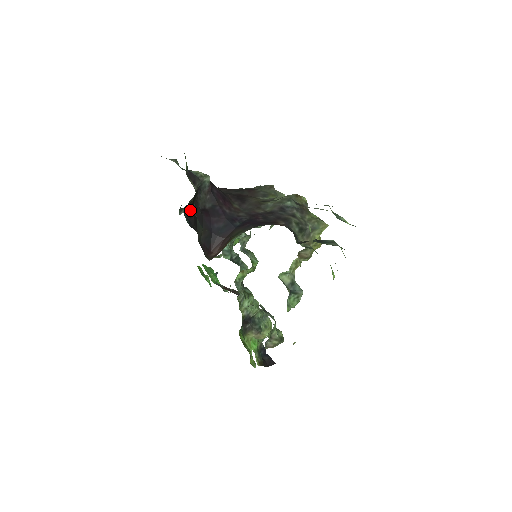
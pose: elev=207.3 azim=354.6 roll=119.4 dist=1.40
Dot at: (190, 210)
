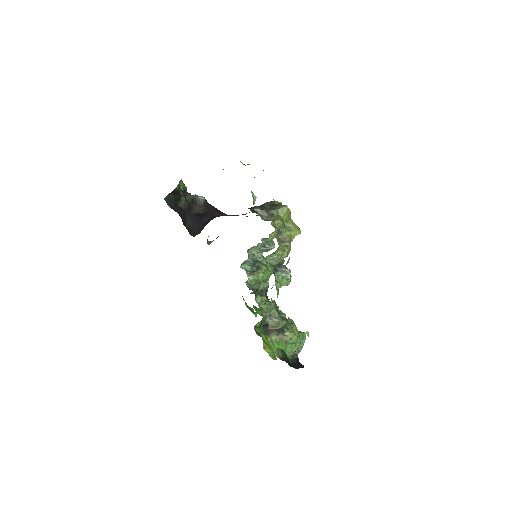
Dot at: (174, 202)
